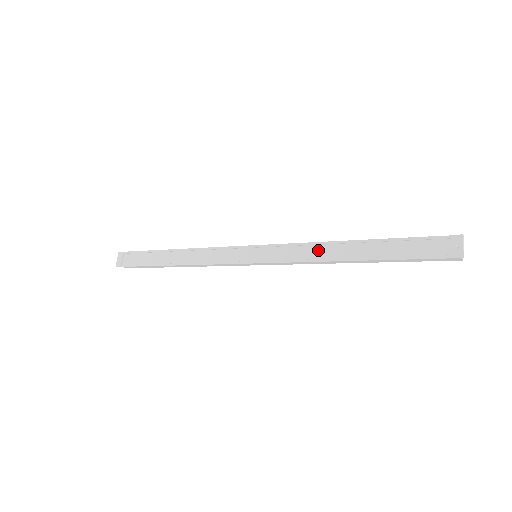
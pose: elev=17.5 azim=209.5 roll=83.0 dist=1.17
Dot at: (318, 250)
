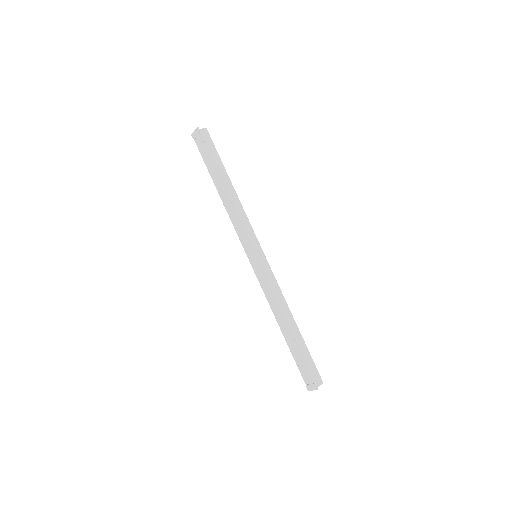
Dot at: (275, 305)
